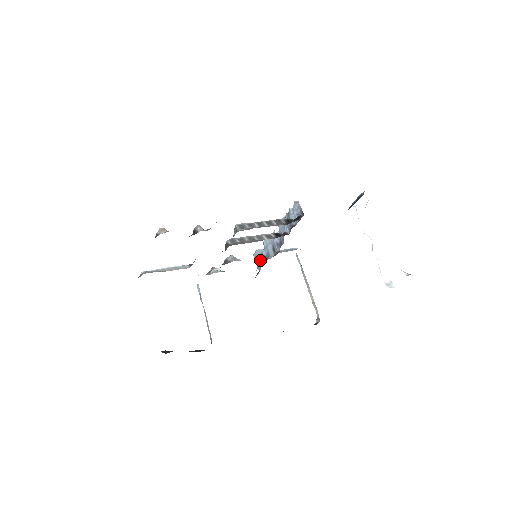
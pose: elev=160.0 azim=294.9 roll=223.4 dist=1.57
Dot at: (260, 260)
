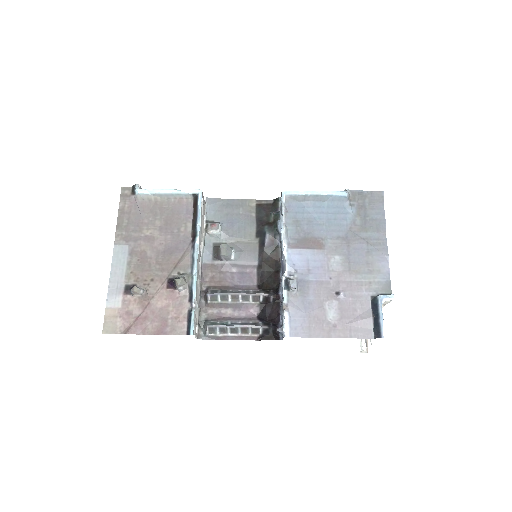
Dot at: (271, 232)
